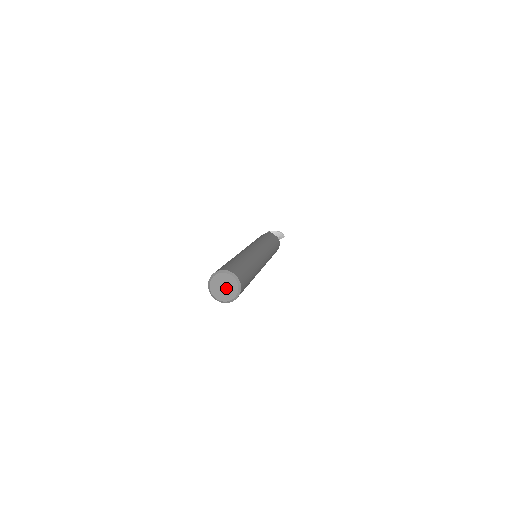
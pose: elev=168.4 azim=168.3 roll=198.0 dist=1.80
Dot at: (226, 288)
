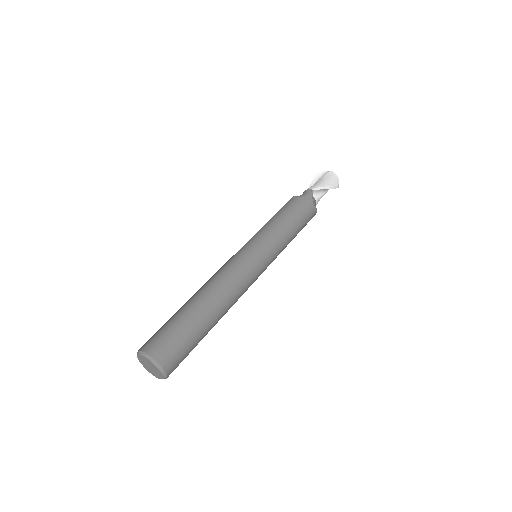
Dot at: (152, 369)
